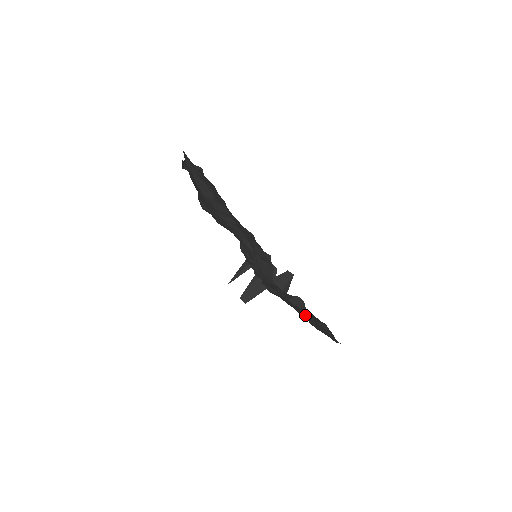
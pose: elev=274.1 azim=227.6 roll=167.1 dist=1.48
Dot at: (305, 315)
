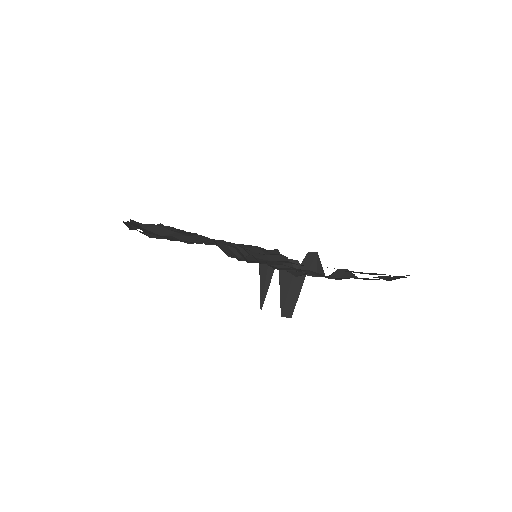
Dot at: occluded
